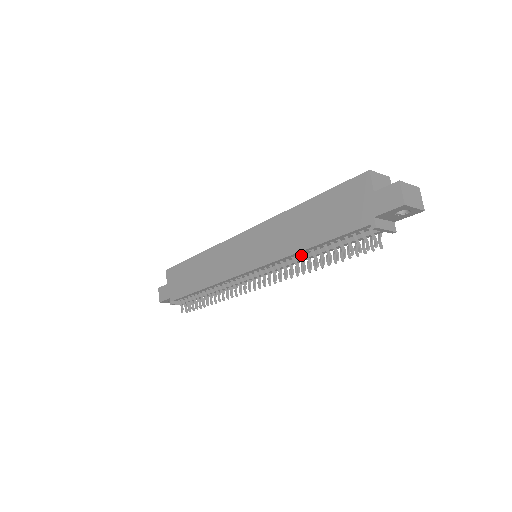
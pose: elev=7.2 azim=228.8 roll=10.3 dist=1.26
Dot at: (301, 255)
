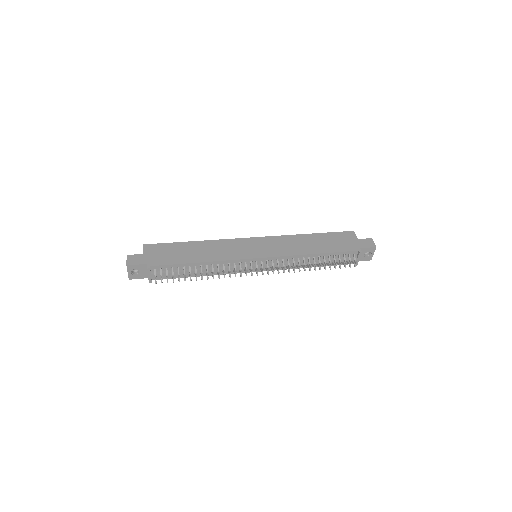
Dot at: (302, 260)
